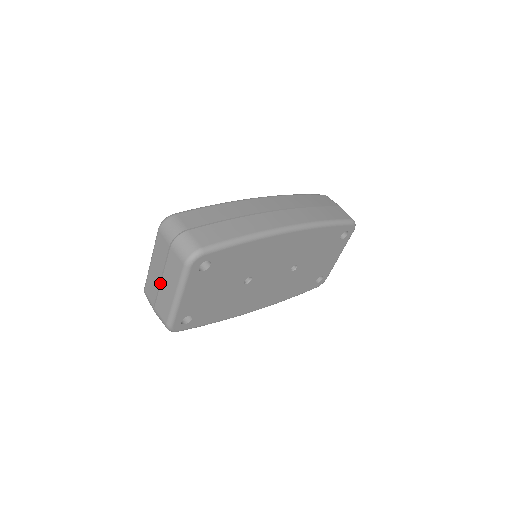
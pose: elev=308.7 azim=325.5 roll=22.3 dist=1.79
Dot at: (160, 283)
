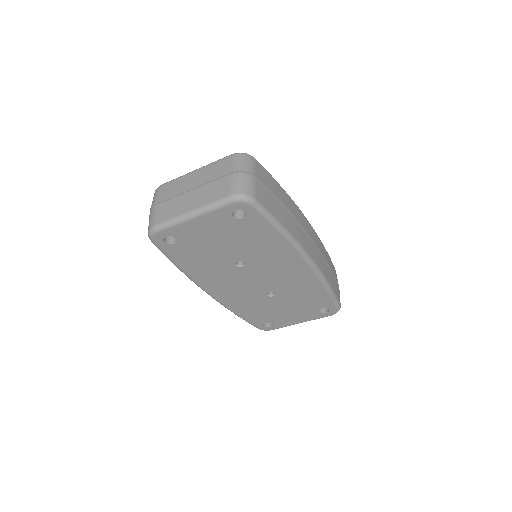
Dot at: (186, 192)
